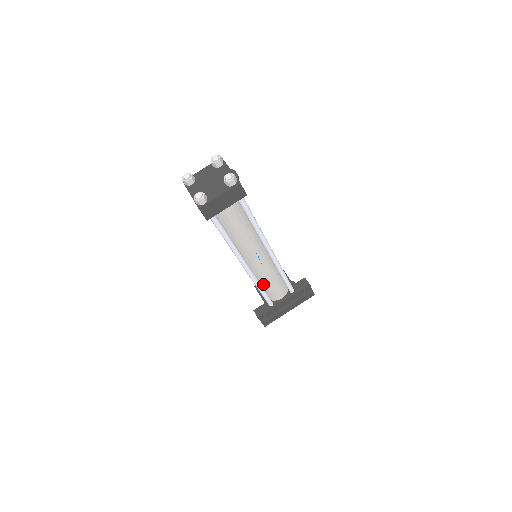
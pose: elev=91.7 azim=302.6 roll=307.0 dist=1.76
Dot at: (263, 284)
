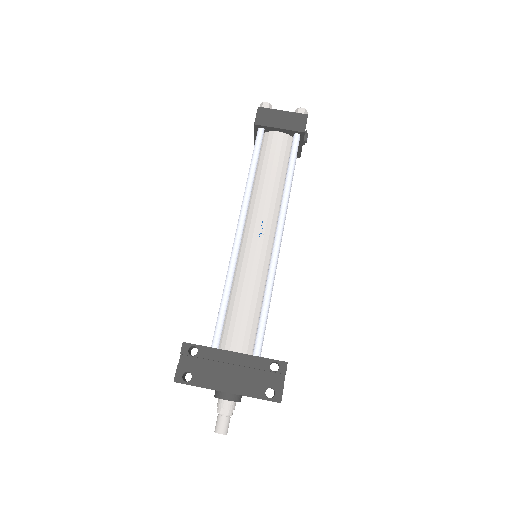
Dot at: (234, 295)
